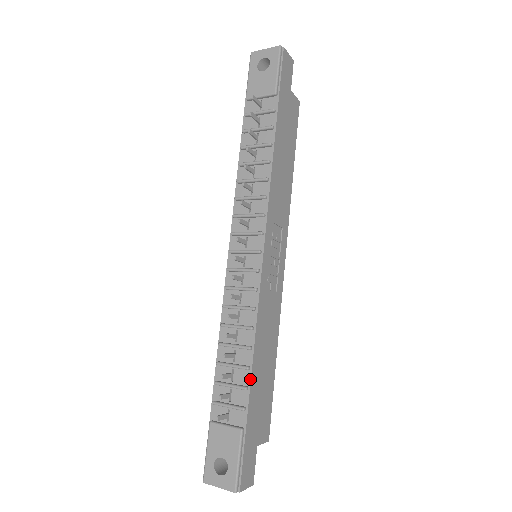
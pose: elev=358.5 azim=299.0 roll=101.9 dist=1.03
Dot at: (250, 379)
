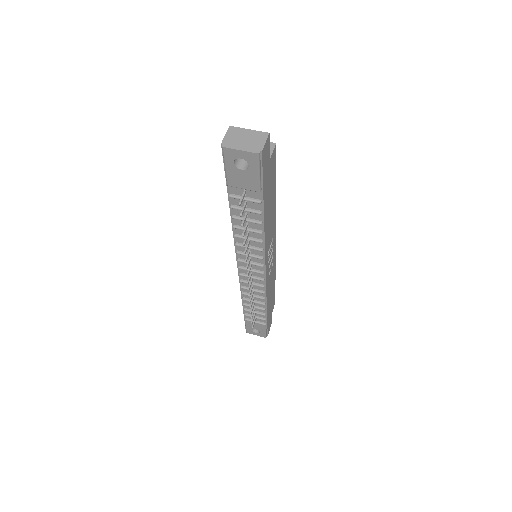
Dot at: (266, 312)
